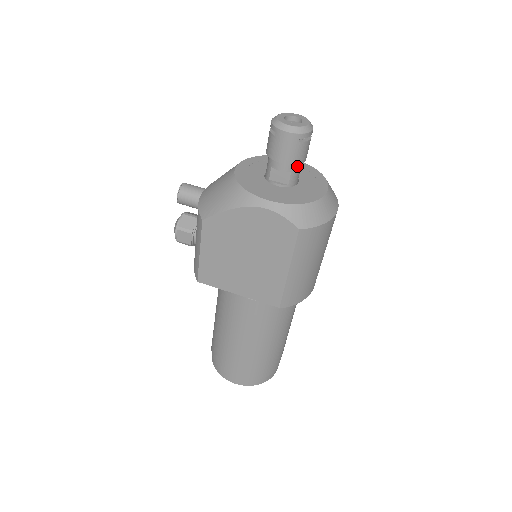
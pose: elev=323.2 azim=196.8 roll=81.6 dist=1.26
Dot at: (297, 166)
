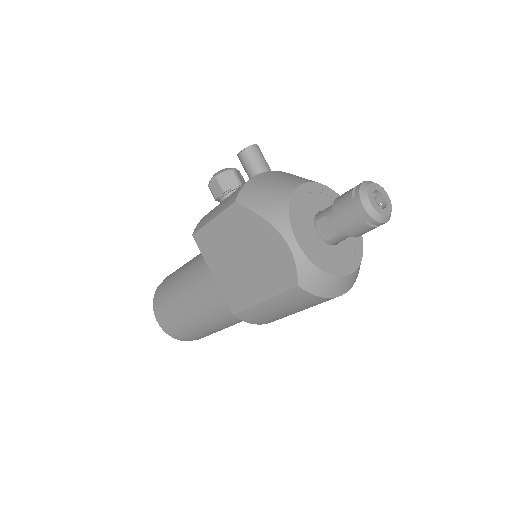
Dot at: (347, 235)
